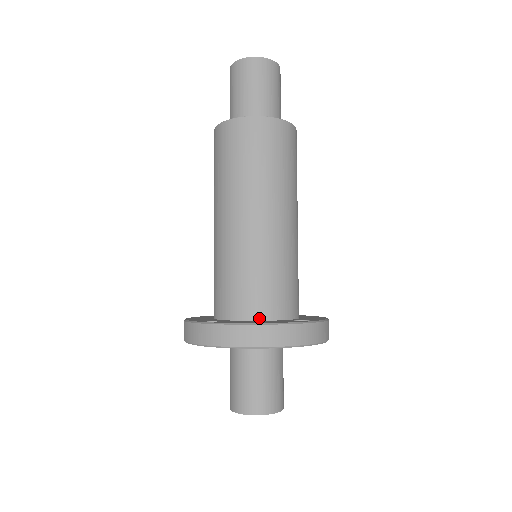
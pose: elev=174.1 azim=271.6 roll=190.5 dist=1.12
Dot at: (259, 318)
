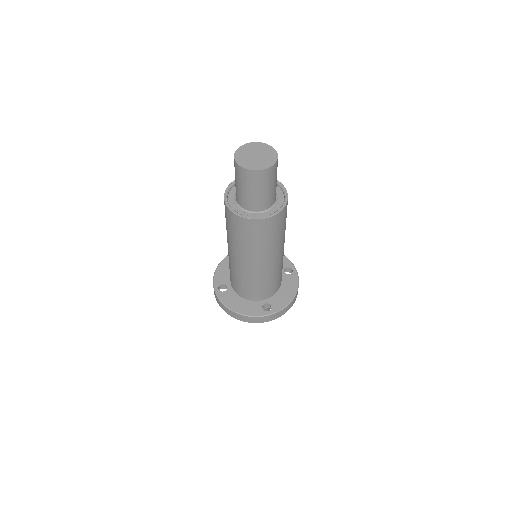
Dot at: (245, 298)
